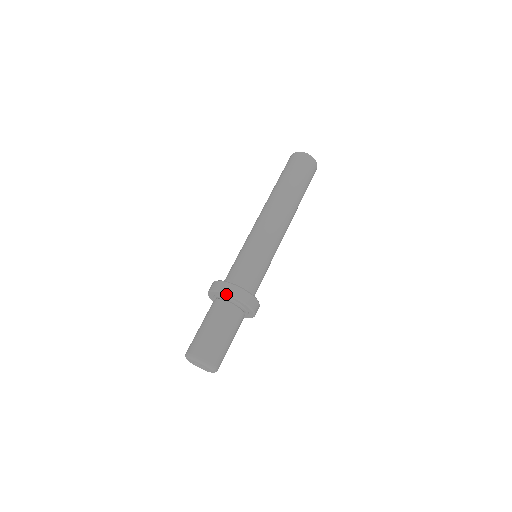
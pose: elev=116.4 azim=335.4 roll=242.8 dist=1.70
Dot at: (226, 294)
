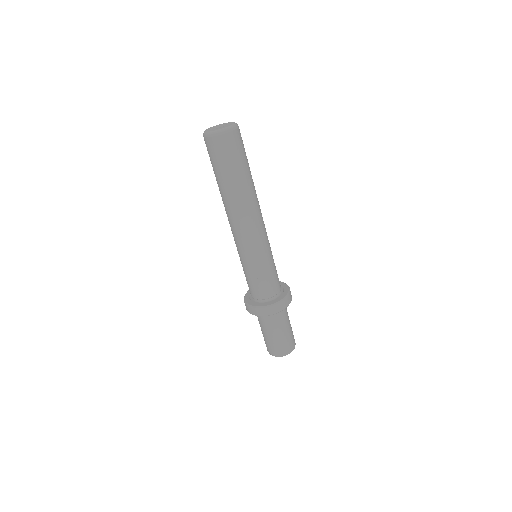
Dot at: occluded
